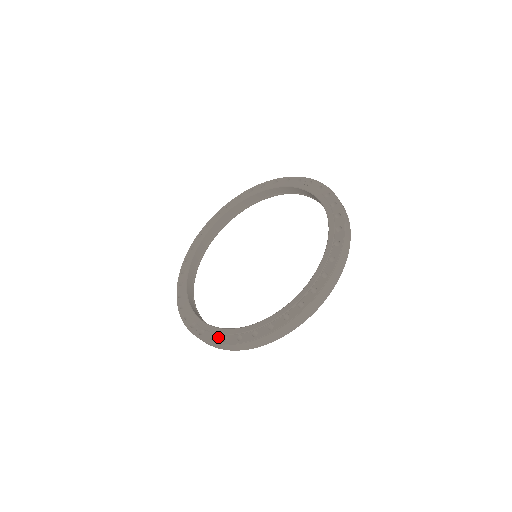
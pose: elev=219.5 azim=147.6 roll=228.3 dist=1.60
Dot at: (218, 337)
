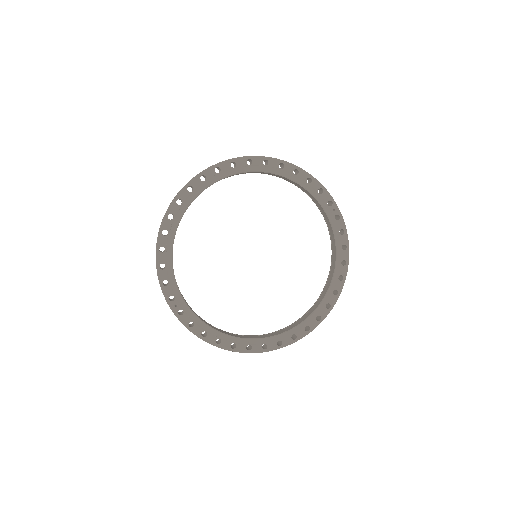
Dot at: (198, 329)
